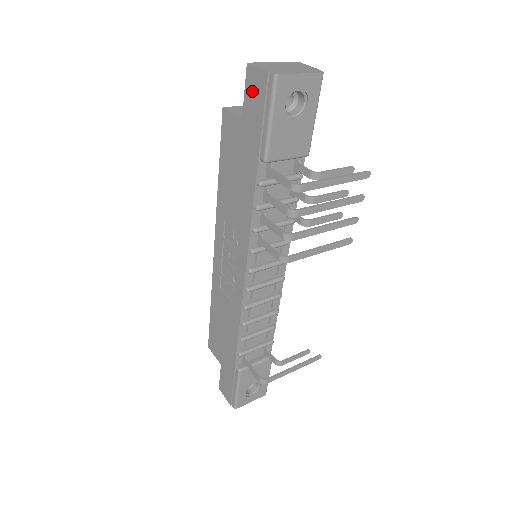
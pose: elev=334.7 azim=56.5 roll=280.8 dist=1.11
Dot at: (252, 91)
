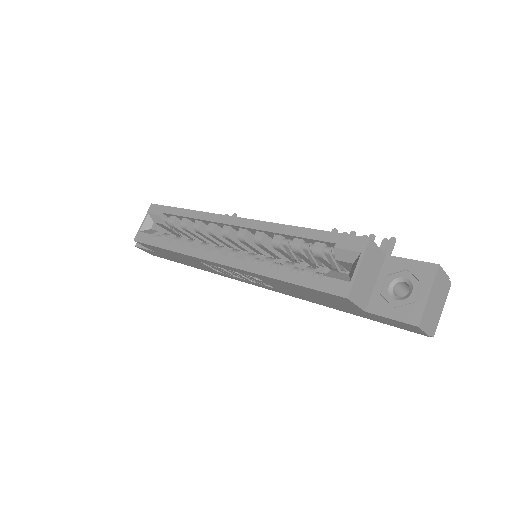
Dot at: (400, 325)
